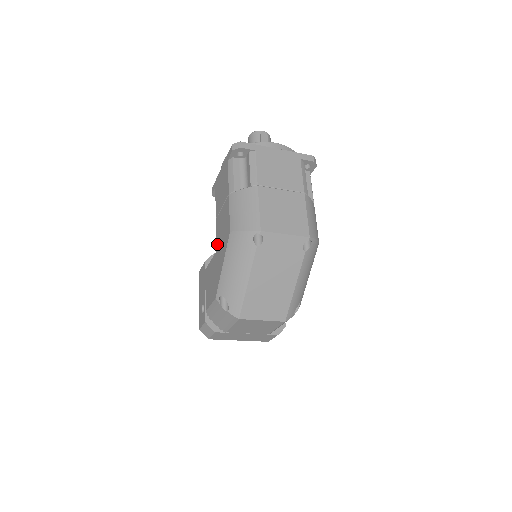
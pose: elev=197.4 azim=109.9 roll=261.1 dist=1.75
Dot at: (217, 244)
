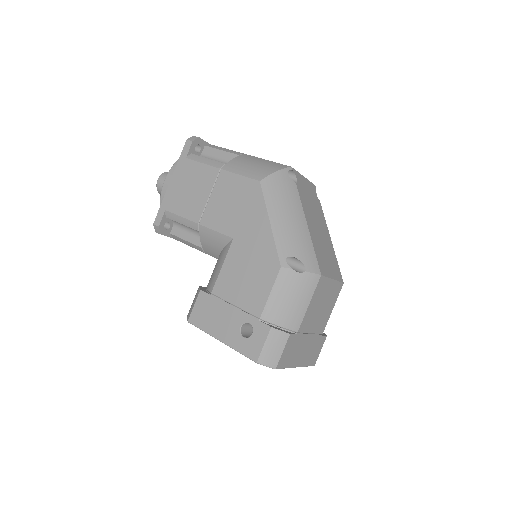
Dot at: (230, 230)
